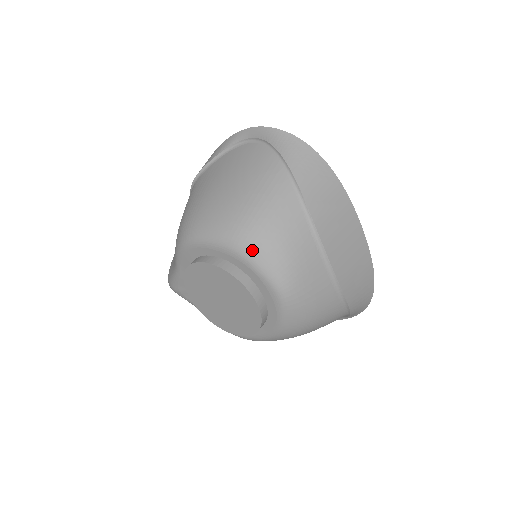
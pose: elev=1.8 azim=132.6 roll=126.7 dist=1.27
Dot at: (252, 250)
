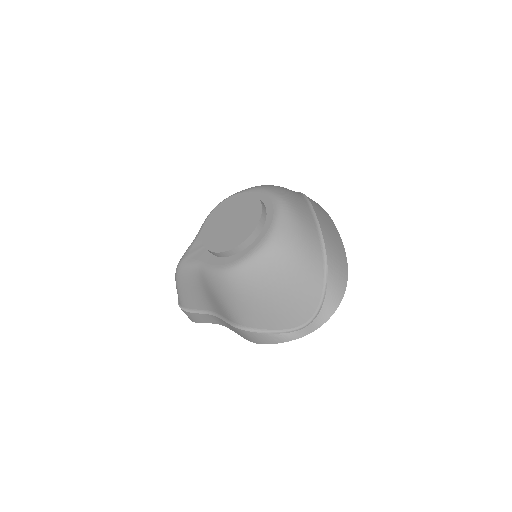
Dot at: (267, 186)
